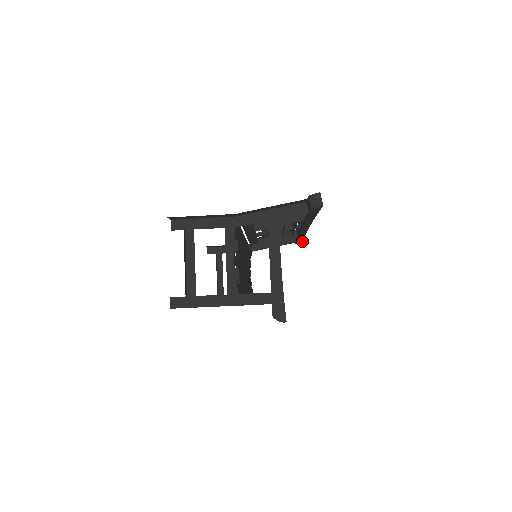
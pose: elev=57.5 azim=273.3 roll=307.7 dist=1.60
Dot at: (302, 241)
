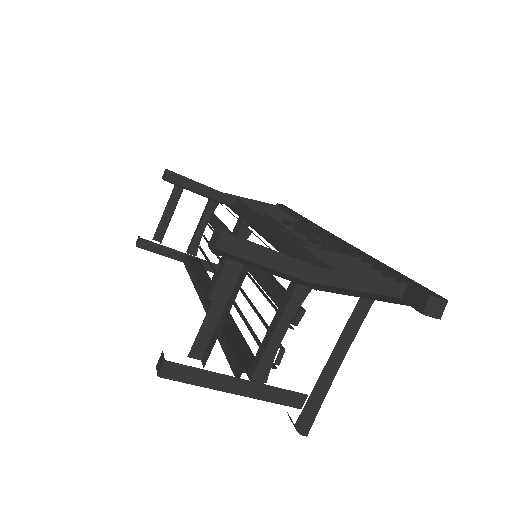
Dot at: occluded
